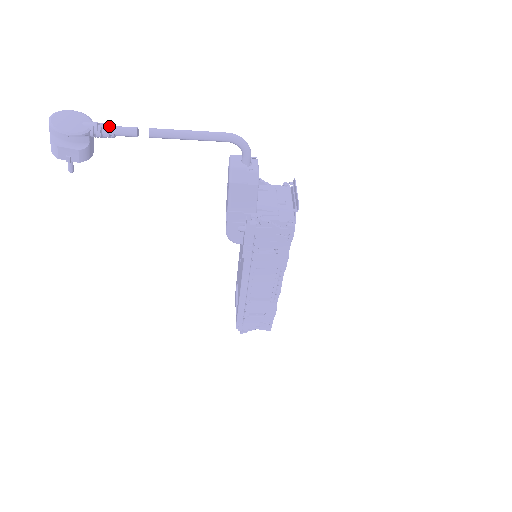
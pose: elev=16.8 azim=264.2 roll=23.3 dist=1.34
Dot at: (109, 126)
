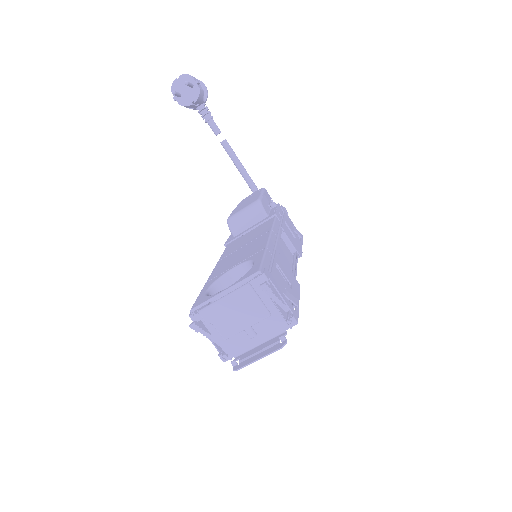
Dot at: occluded
